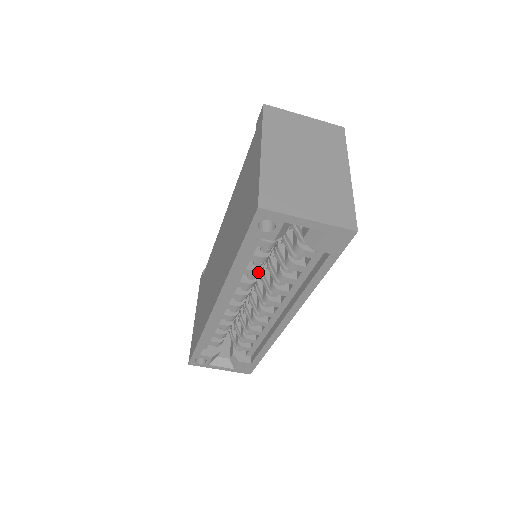
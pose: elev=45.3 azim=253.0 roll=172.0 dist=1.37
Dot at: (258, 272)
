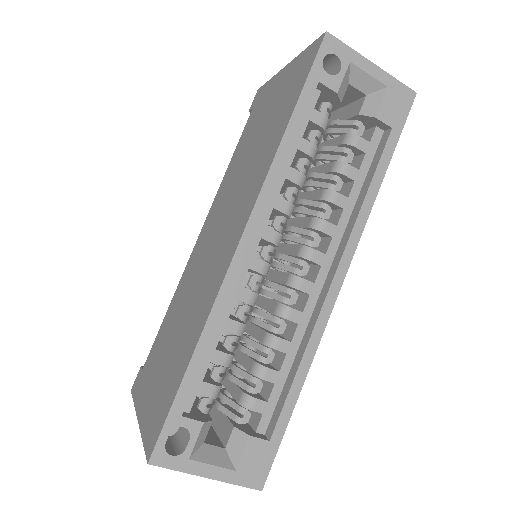
Dot at: (303, 179)
